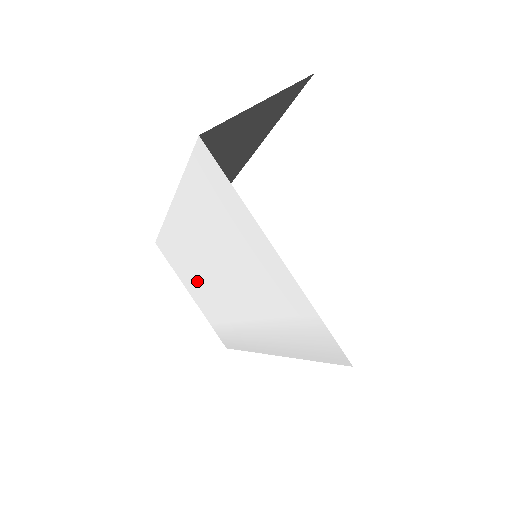
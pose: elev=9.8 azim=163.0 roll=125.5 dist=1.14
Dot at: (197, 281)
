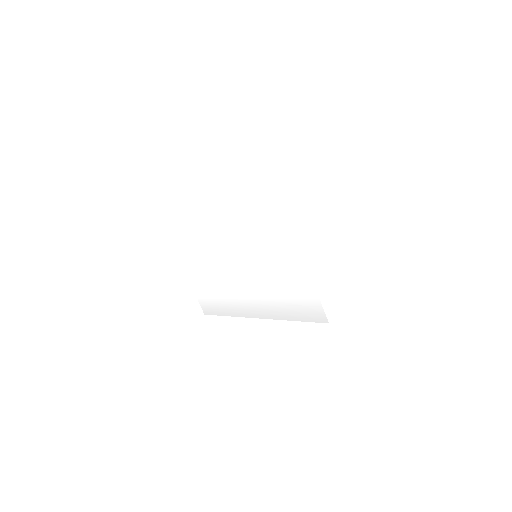
Dot at: (205, 265)
